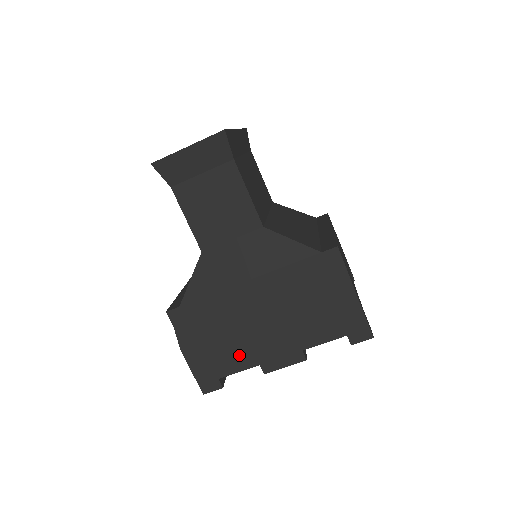
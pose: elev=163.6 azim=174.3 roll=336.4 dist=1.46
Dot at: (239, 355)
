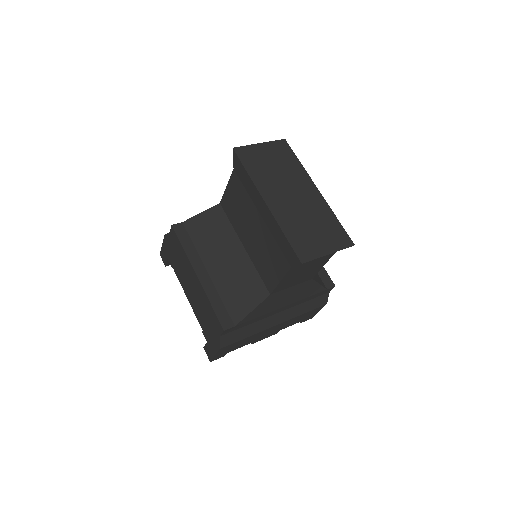
Dot at: (249, 341)
